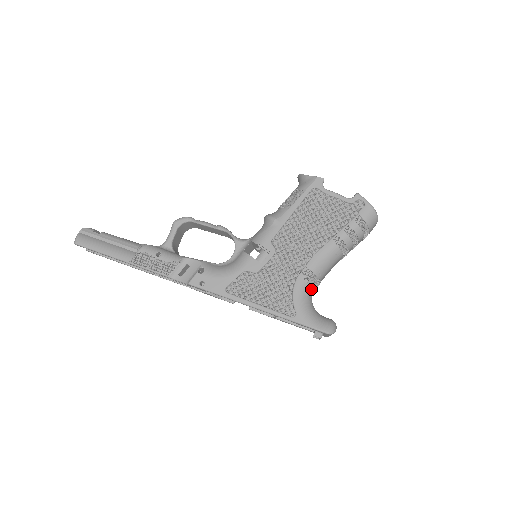
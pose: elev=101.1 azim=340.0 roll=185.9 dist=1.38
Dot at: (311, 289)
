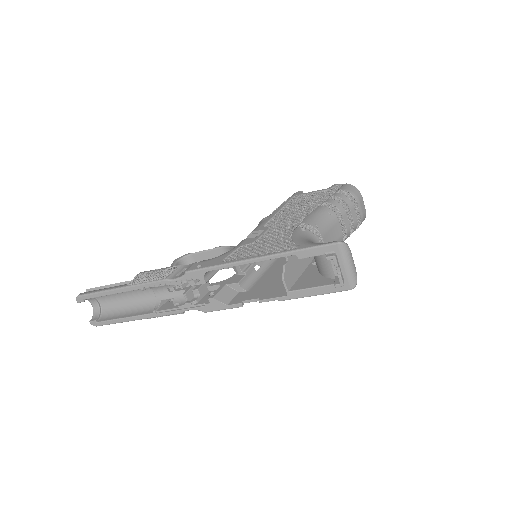
Dot at: (312, 238)
